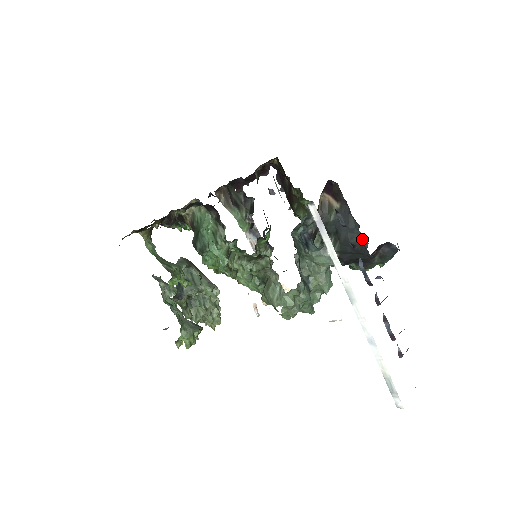
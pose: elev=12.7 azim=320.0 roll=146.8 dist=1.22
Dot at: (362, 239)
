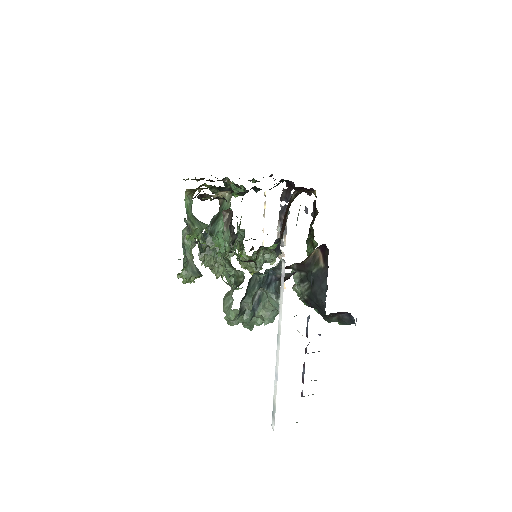
Dot at: occluded
